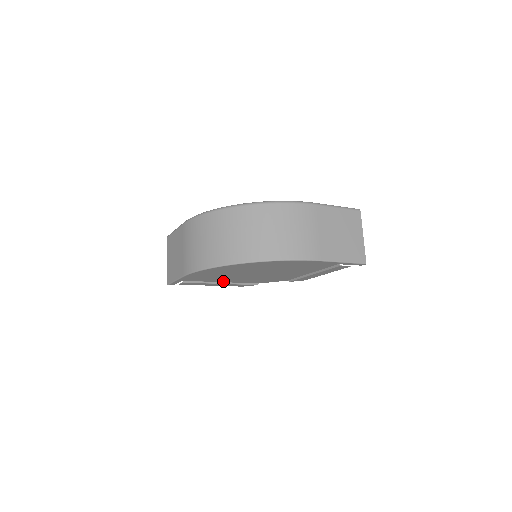
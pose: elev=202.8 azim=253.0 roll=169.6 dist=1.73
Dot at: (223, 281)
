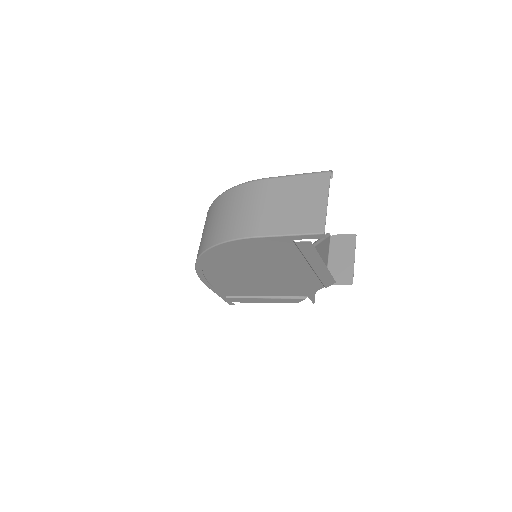
Dot at: (262, 294)
